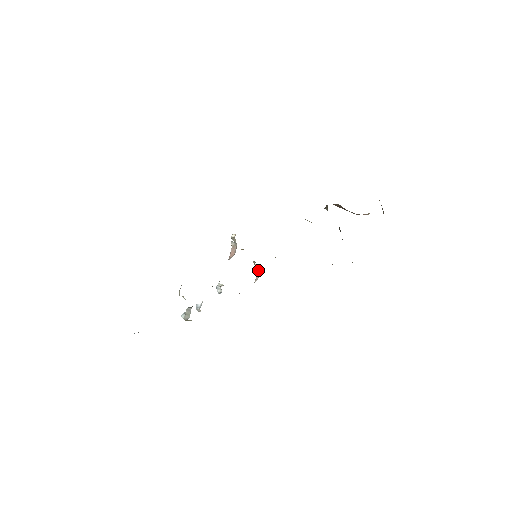
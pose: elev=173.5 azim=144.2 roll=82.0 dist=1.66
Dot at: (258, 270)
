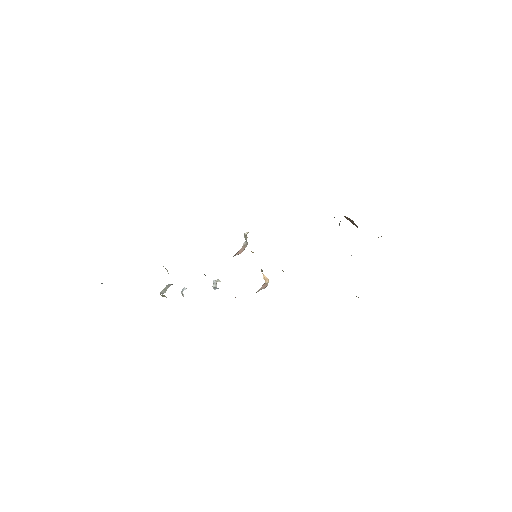
Dot at: (265, 282)
